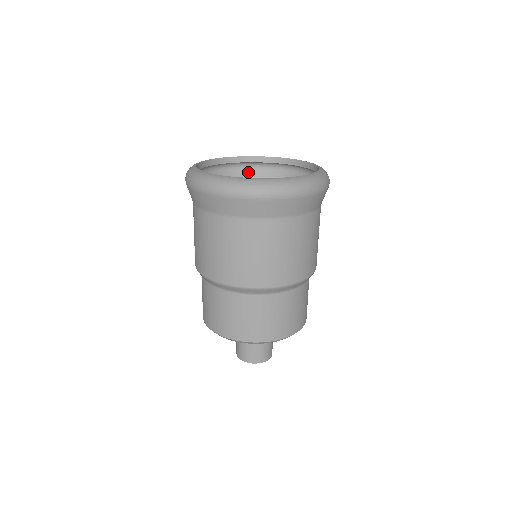
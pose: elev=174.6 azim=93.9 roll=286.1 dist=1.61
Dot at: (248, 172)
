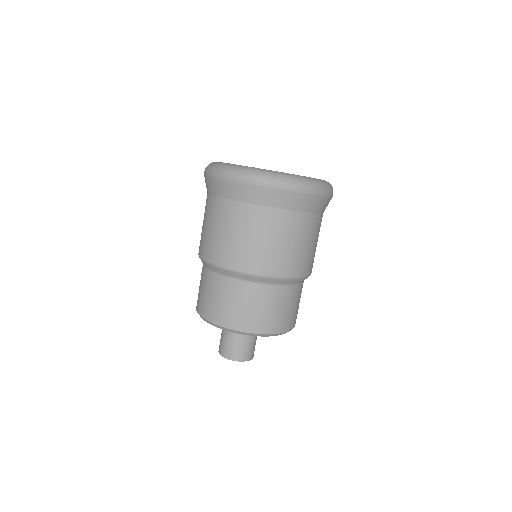
Dot at: occluded
